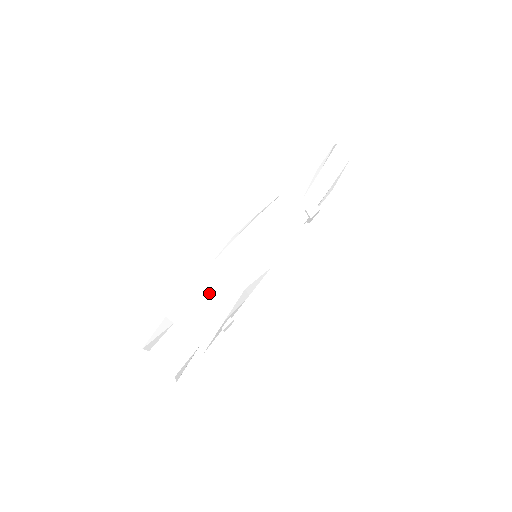
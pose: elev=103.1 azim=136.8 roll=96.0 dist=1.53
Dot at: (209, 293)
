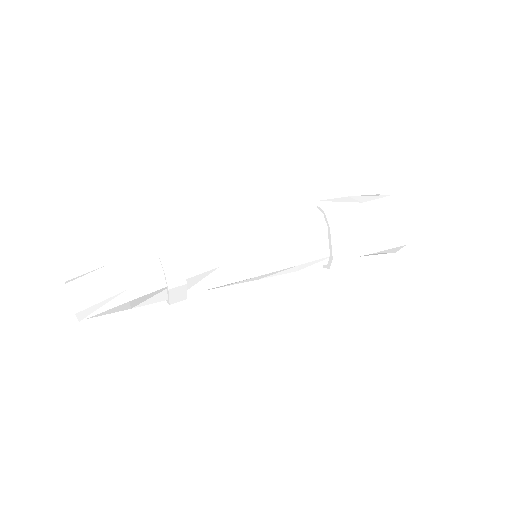
Dot at: occluded
